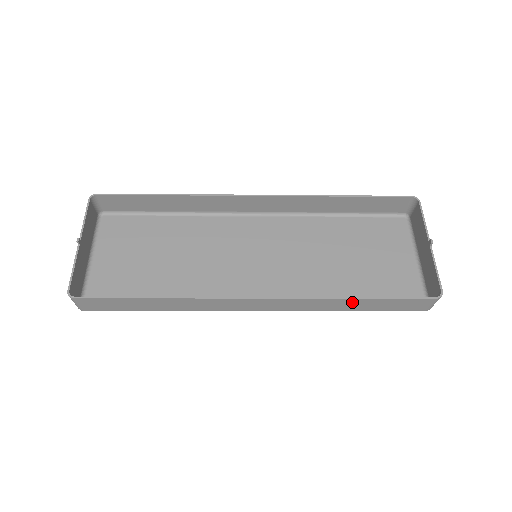
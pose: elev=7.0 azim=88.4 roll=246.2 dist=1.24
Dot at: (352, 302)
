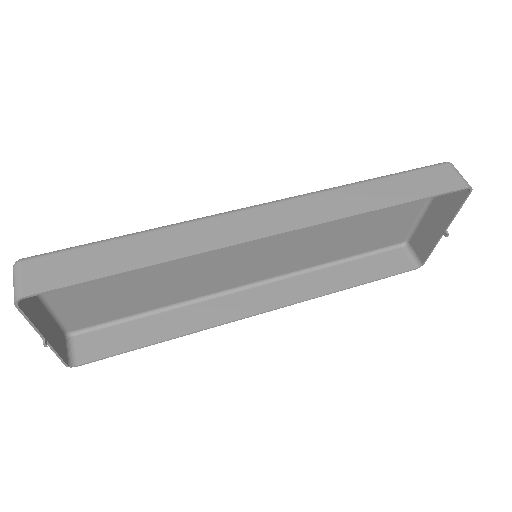
Dot at: (344, 282)
